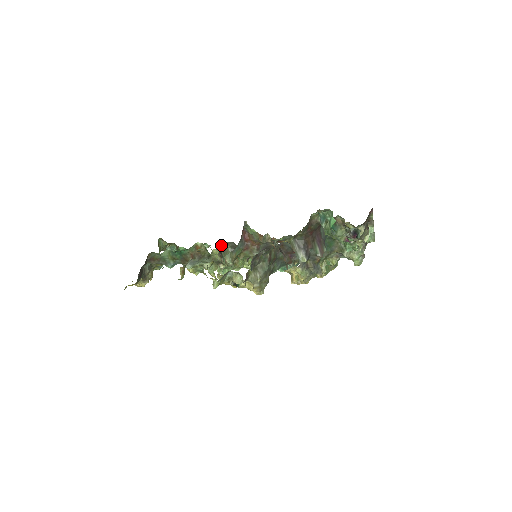
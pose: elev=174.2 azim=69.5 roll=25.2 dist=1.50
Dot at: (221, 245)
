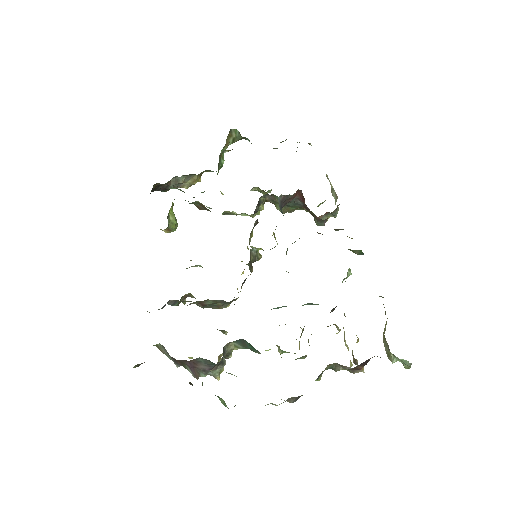
Dot at: occluded
